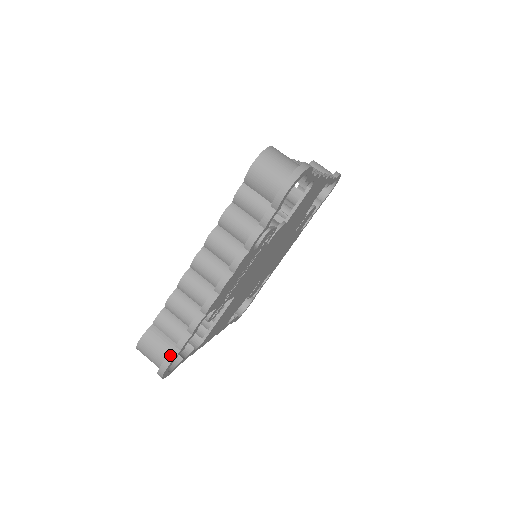
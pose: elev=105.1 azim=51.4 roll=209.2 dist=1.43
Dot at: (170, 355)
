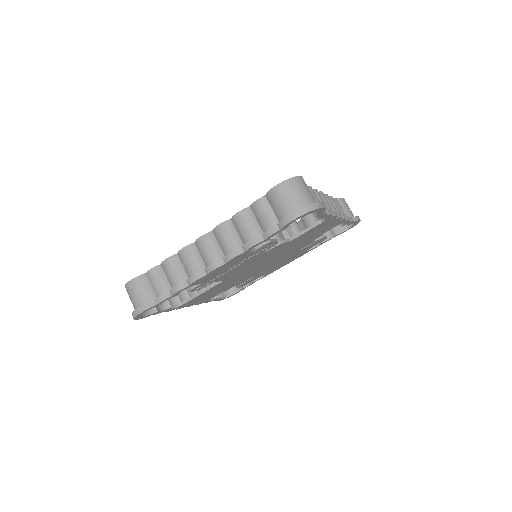
Dot at: (147, 304)
